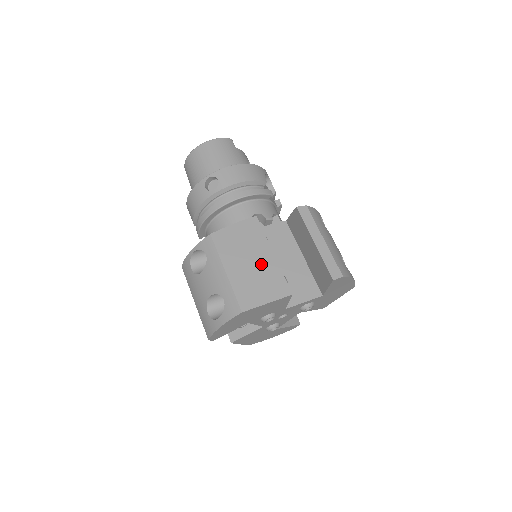
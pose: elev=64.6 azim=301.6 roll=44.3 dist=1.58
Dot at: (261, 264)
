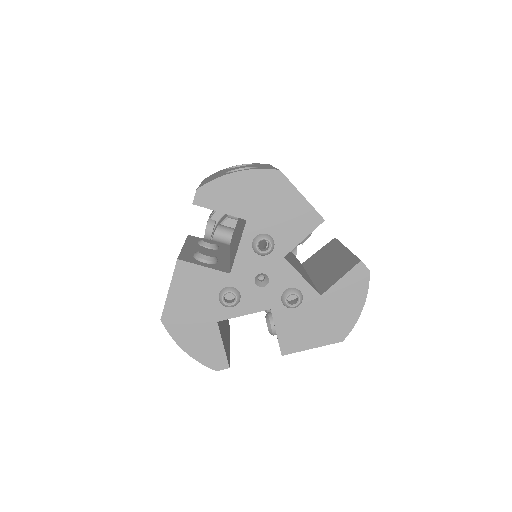
Dot at: occluded
